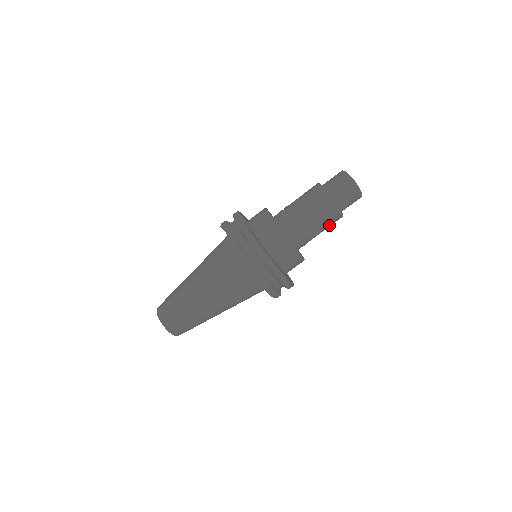
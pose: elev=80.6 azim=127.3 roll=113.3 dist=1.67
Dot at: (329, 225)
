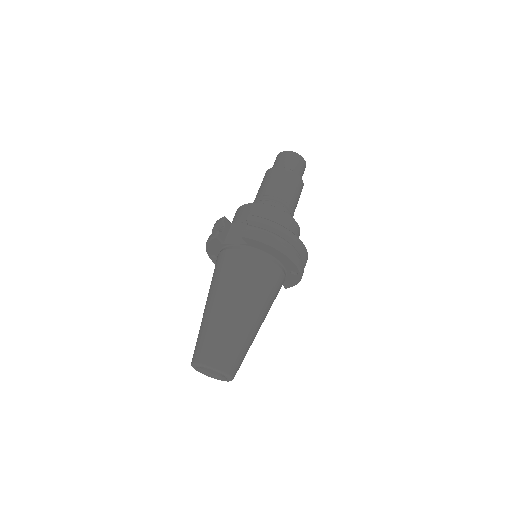
Dot at: (298, 200)
